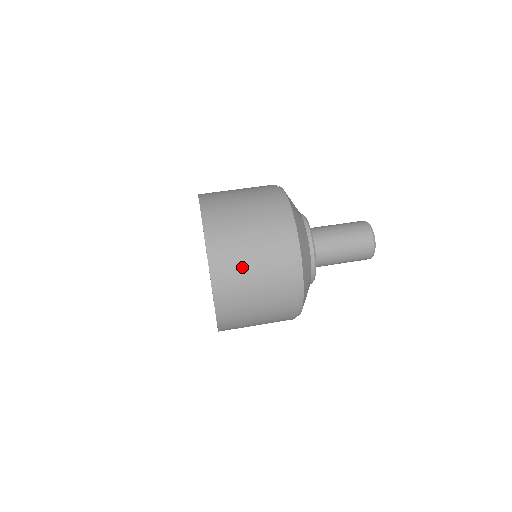
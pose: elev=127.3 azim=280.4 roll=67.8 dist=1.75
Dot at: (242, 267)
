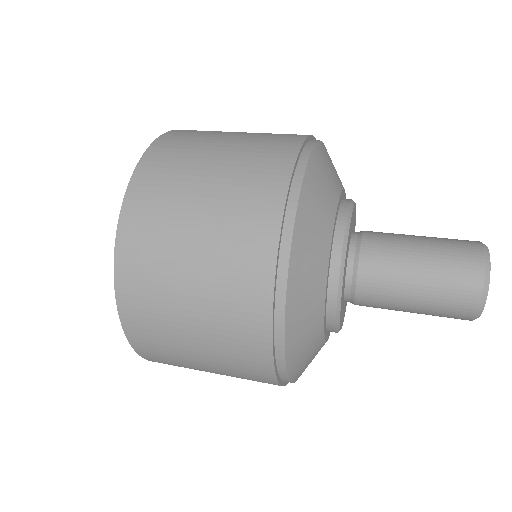
Dot at: (201, 149)
